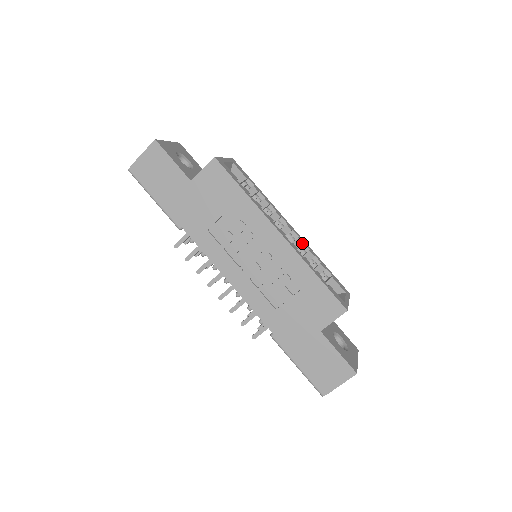
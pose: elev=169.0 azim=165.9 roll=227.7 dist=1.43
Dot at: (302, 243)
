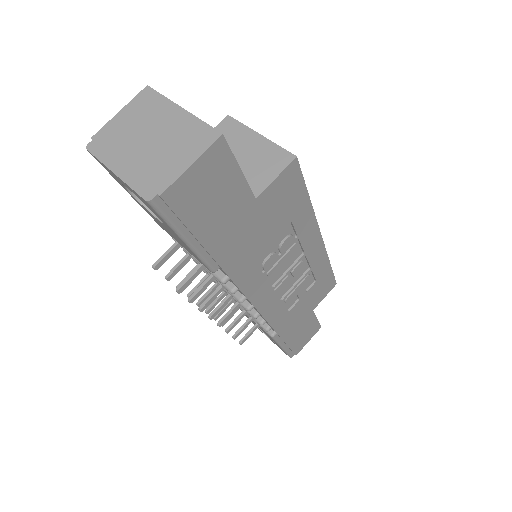
Dot at: occluded
